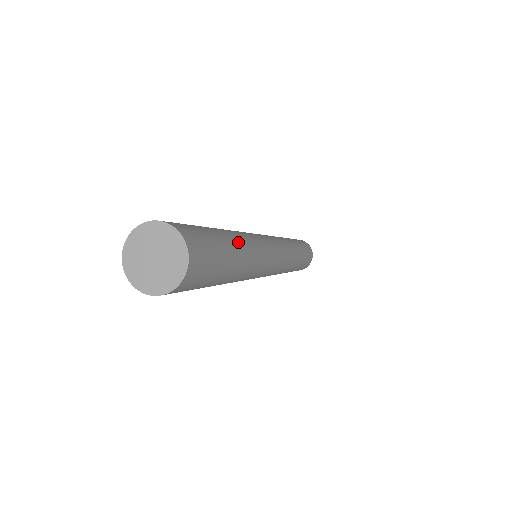
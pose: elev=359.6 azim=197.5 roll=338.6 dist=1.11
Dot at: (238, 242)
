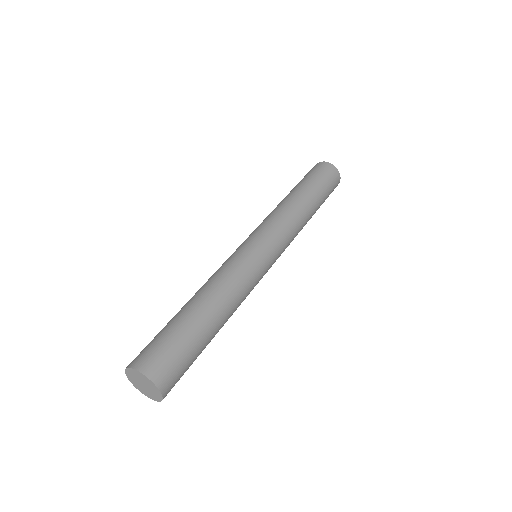
Dot at: (207, 306)
